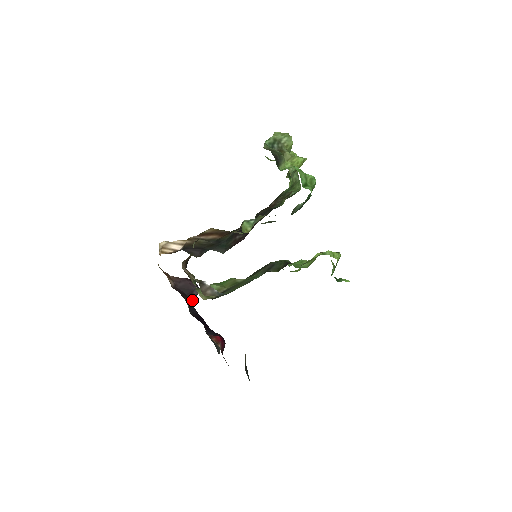
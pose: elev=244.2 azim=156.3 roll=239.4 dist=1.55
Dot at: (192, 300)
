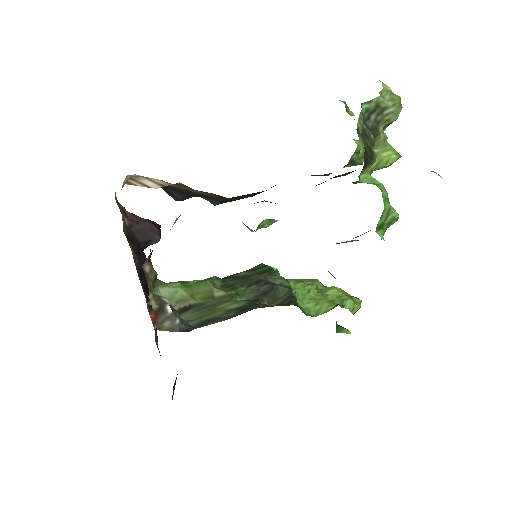
Dot at: occluded
